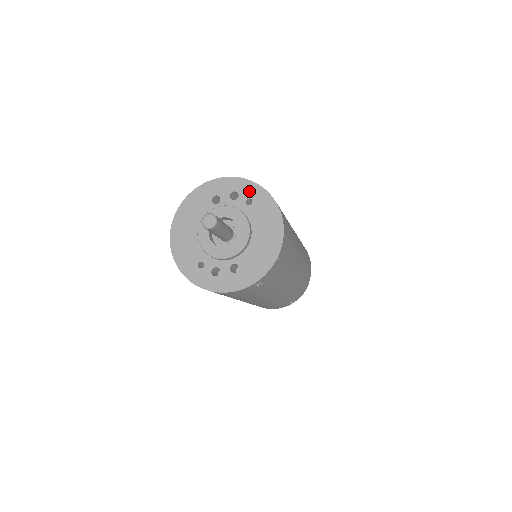
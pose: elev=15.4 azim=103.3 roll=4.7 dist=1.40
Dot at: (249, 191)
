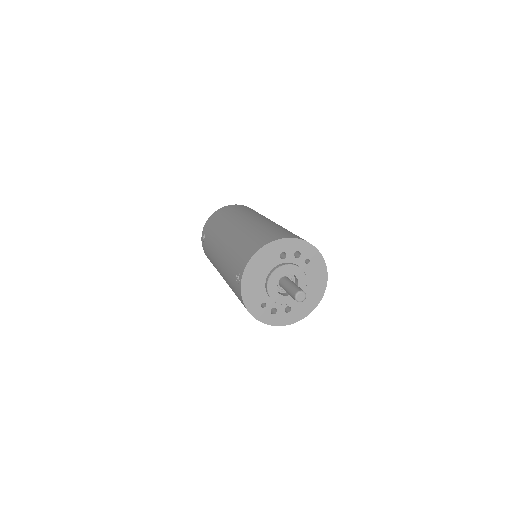
Dot at: (309, 253)
